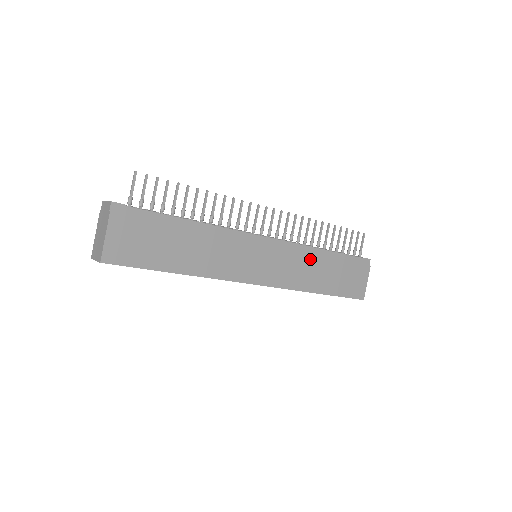
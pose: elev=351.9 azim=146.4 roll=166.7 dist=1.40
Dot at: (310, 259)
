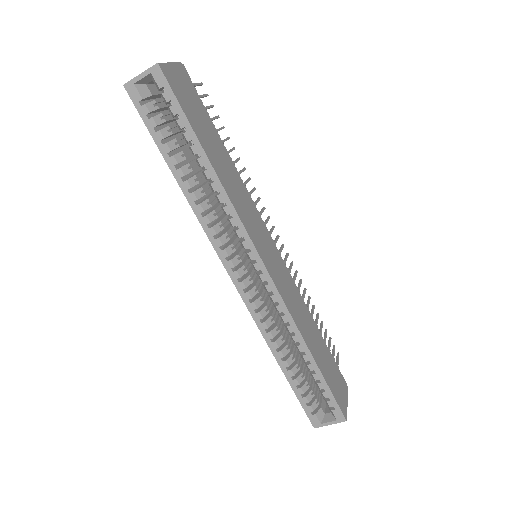
Dot at: (304, 307)
